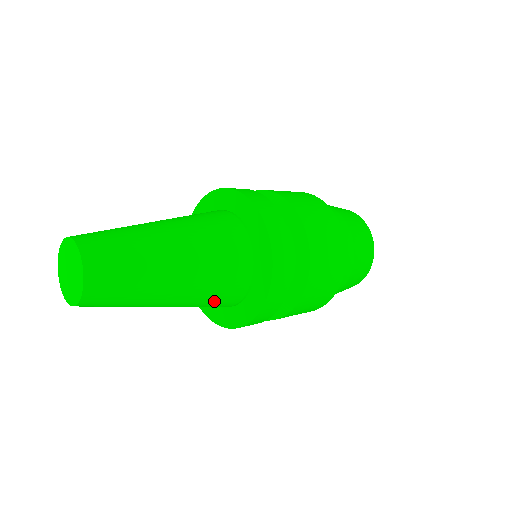
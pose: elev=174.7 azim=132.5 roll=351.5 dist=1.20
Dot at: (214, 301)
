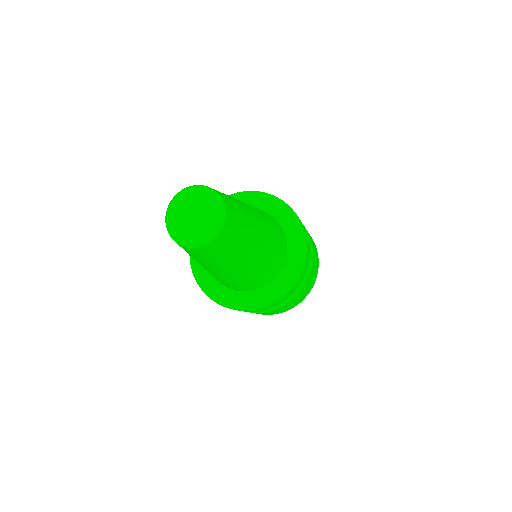
Dot at: (247, 283)
